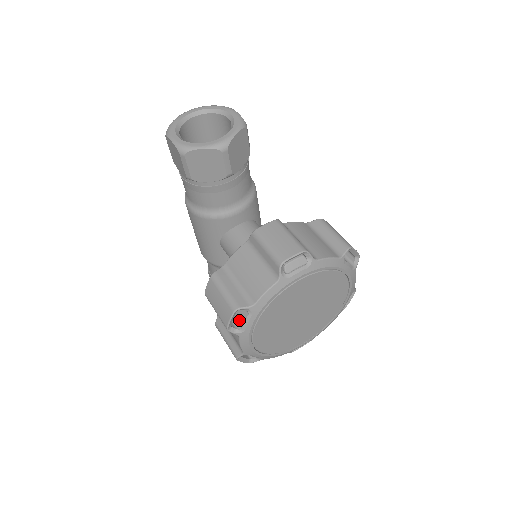
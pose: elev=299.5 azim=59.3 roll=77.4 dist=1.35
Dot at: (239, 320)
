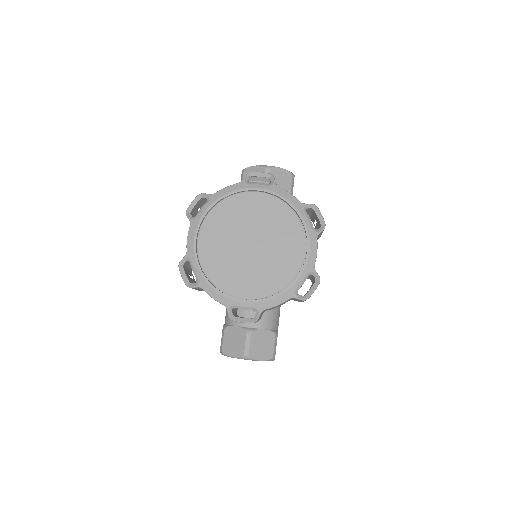
Dot at: occluded
